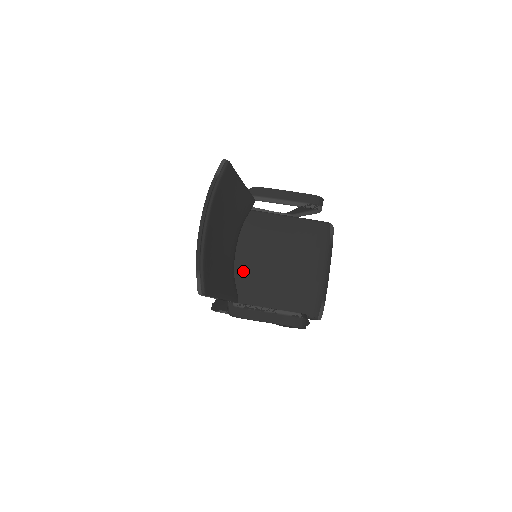
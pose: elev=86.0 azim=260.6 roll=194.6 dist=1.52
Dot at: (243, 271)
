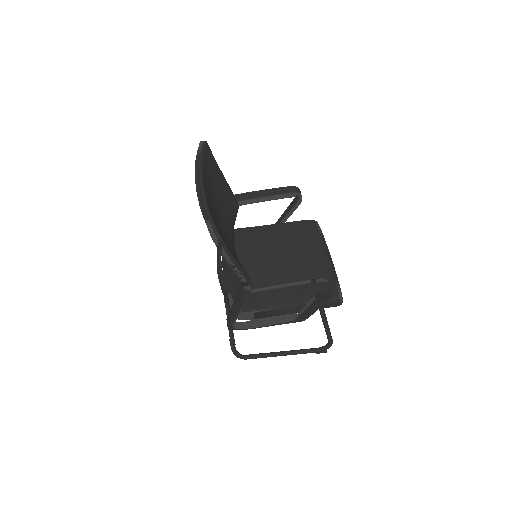
Dot at: occluded
